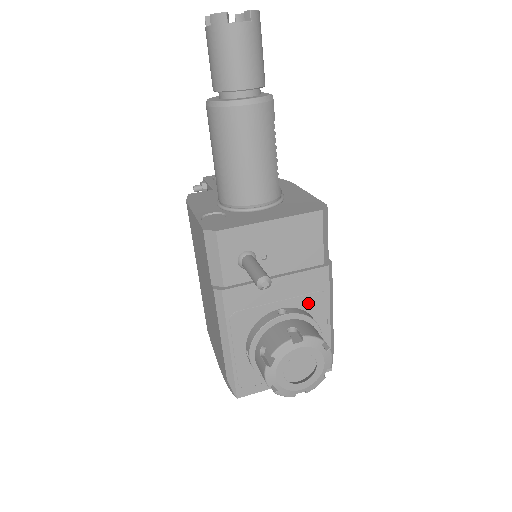
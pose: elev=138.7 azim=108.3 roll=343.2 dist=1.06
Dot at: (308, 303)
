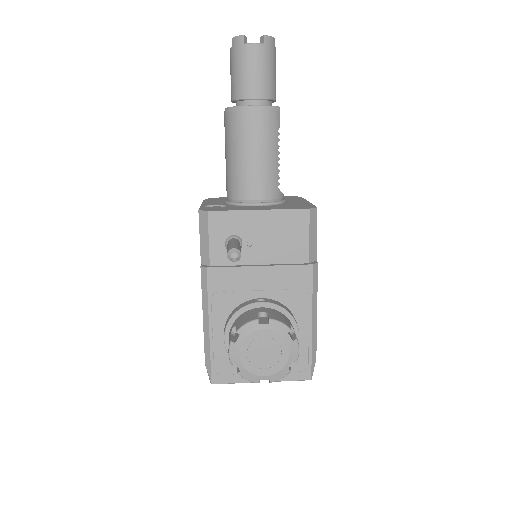
Dot at: (290, 299)
